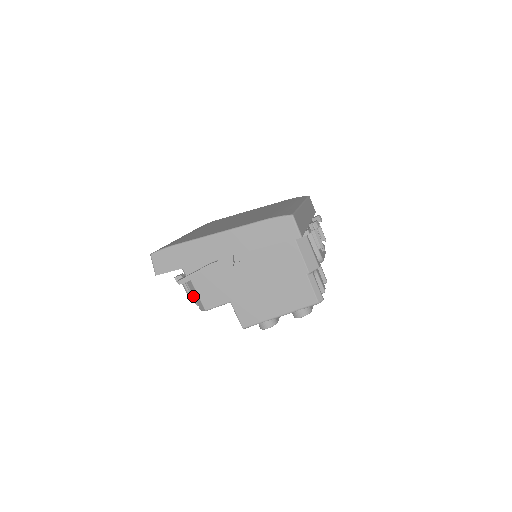
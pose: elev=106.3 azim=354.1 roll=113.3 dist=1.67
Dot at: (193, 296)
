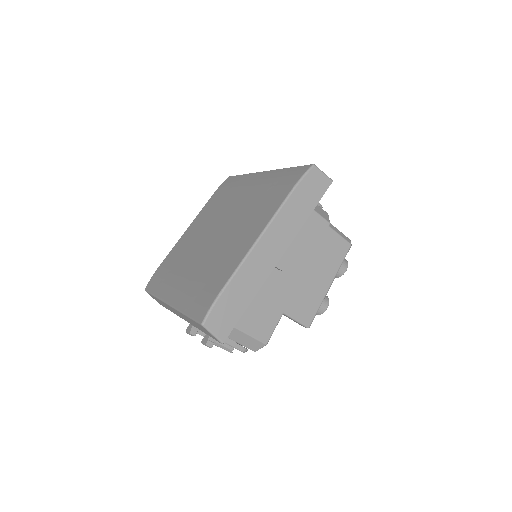
Dot at: (236, 346)
